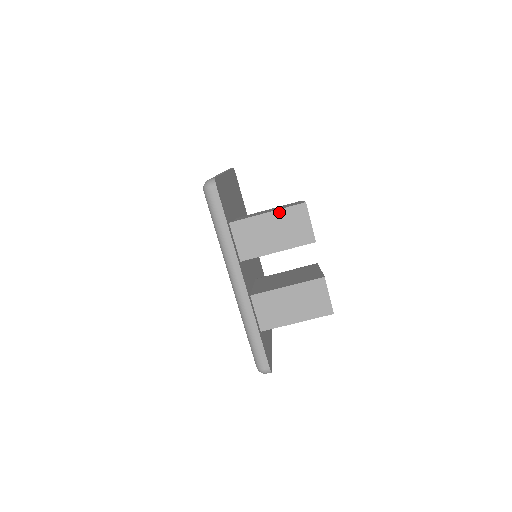
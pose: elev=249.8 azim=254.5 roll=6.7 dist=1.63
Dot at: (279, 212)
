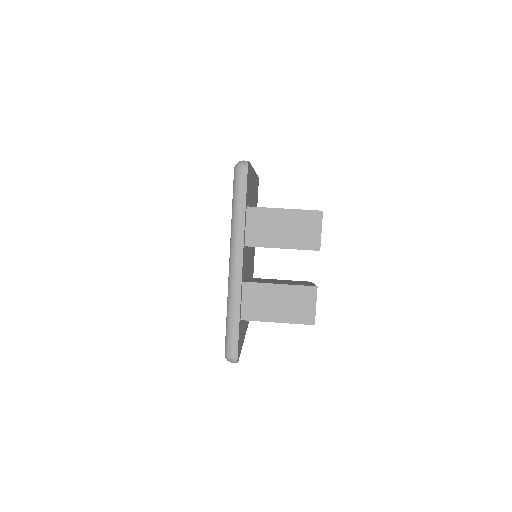
Dot at: (296, 212)
